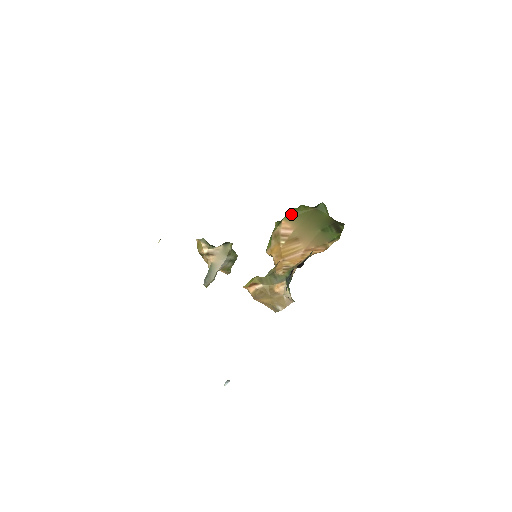
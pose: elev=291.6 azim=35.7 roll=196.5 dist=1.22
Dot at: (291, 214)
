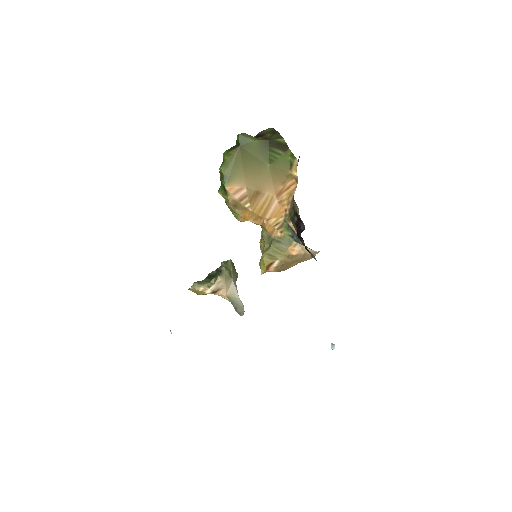
Dot at: (226, 175)
